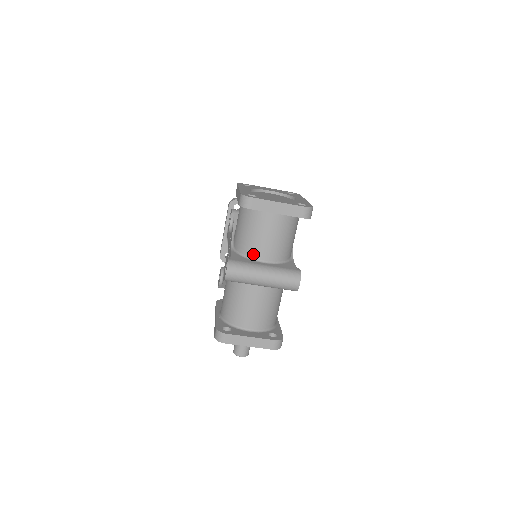
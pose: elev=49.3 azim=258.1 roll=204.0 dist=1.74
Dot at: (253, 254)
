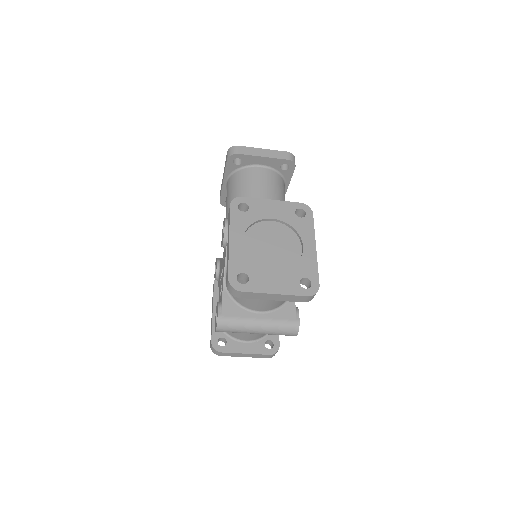
Dot at: (247, 305)
